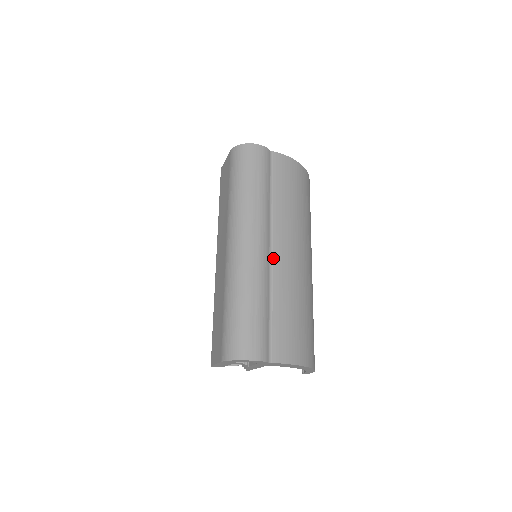
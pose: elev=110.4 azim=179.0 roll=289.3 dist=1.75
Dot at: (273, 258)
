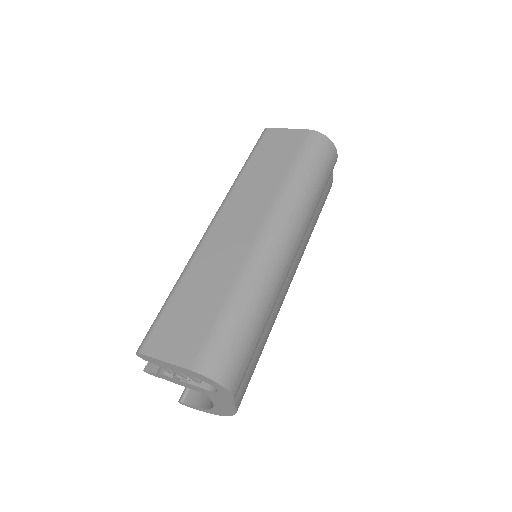
Dot at: (286, 279)
